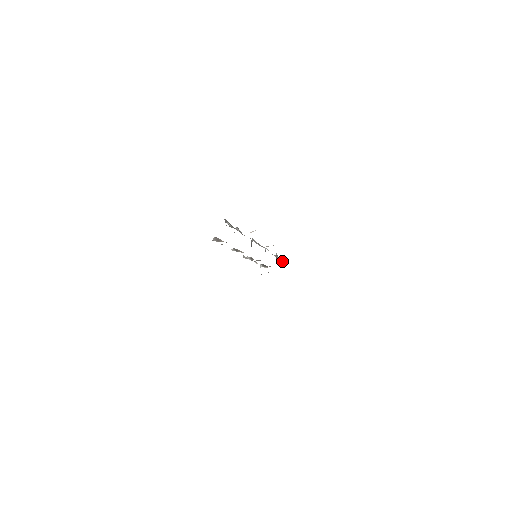
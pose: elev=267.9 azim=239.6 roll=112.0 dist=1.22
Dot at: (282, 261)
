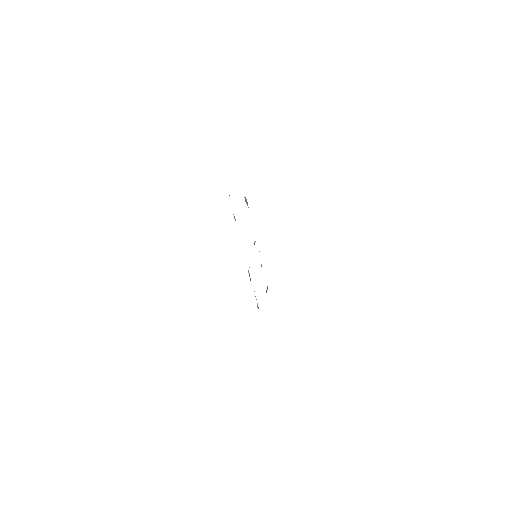
Dot at: occluded
